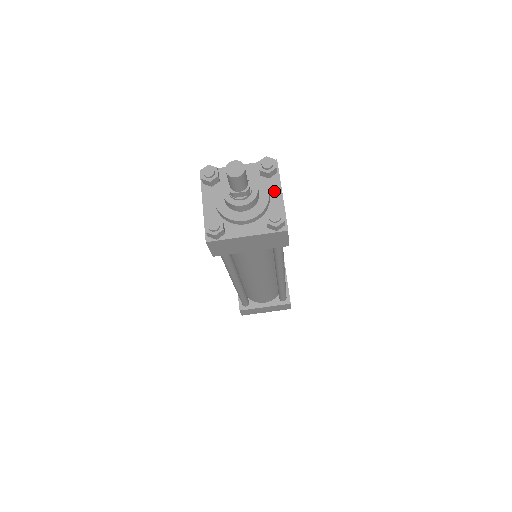
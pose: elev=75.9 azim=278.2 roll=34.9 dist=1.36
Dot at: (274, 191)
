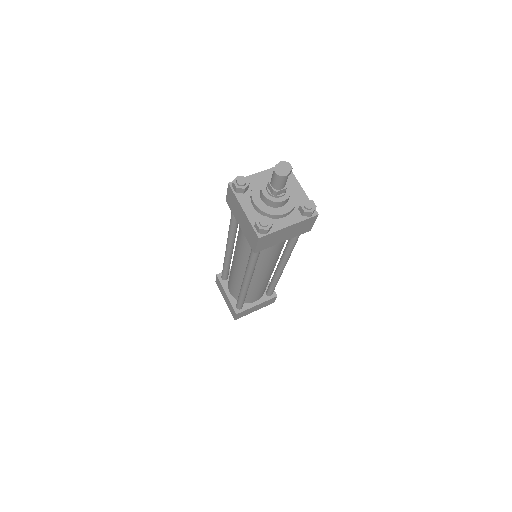
Dot at: (295, 187)
